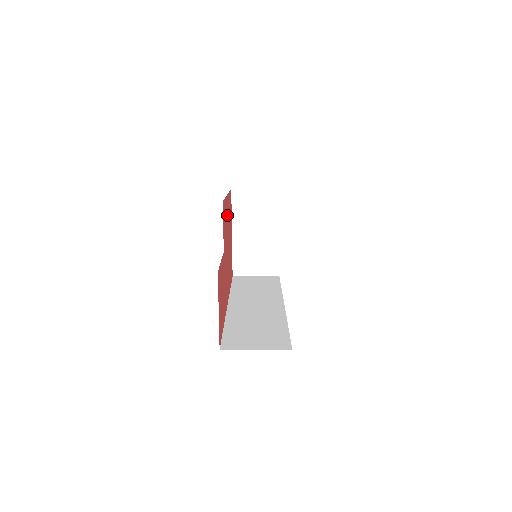
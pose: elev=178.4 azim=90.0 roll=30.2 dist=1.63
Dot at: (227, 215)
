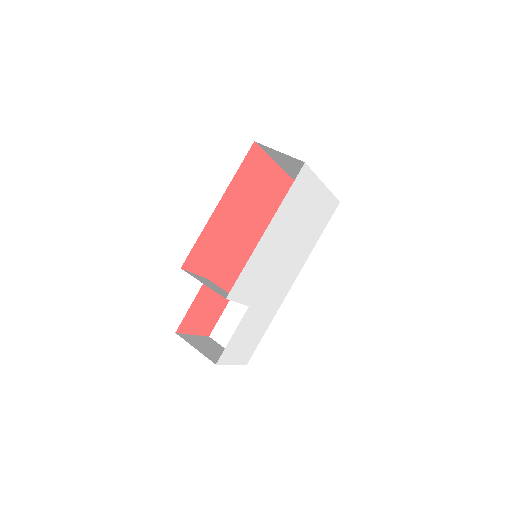
Dot at: (224, 219)
